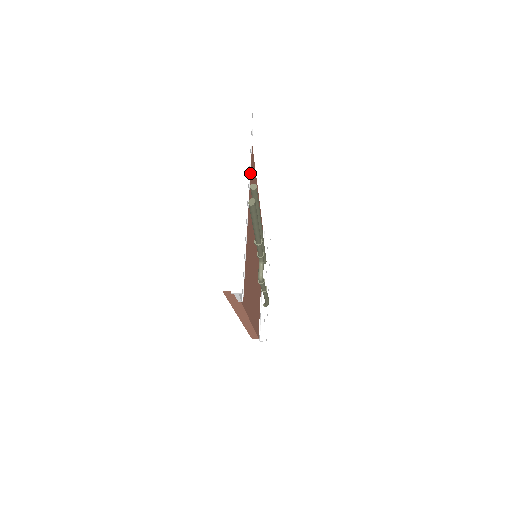
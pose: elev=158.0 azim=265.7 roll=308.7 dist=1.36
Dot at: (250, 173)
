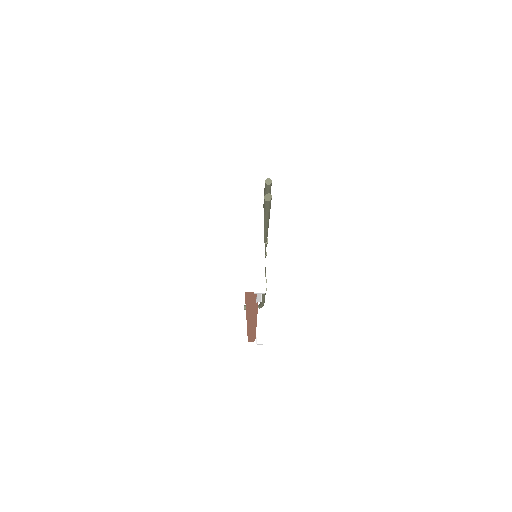
Dot at: occluded
